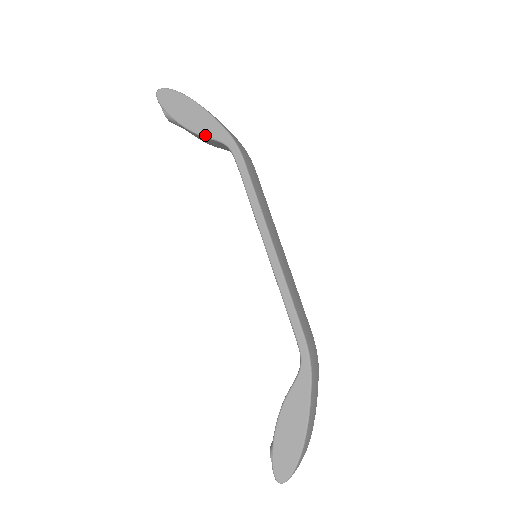
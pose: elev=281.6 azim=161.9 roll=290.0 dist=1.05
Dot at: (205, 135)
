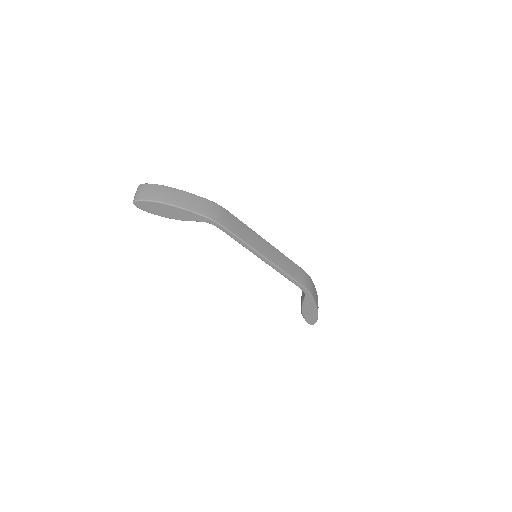
Dot at: occluded
